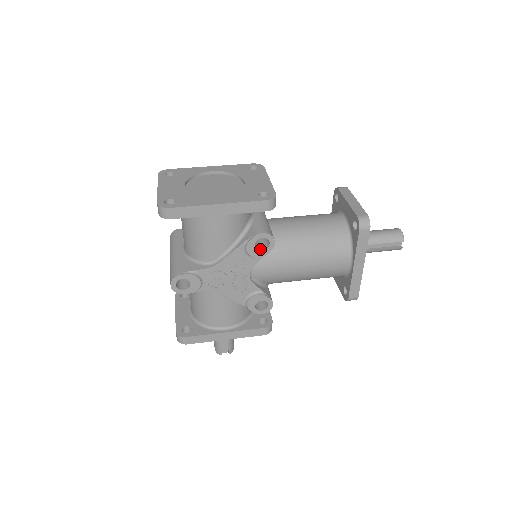
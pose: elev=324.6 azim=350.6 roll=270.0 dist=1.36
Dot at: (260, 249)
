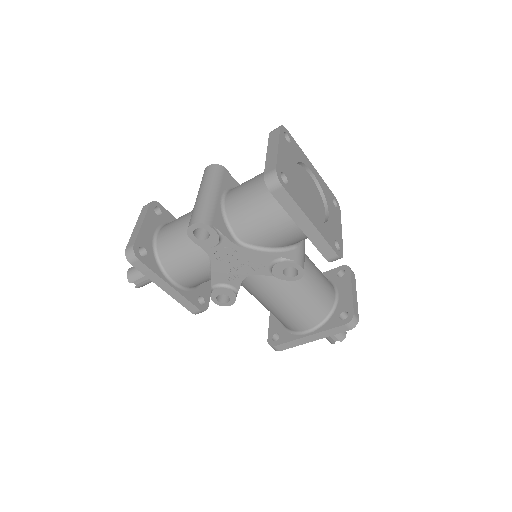
Dot at: (284, 272)
